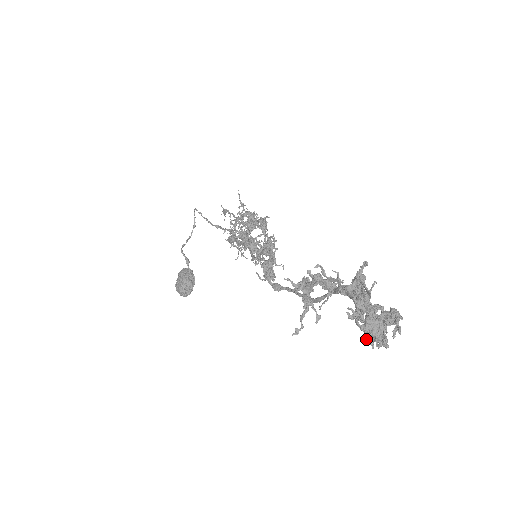
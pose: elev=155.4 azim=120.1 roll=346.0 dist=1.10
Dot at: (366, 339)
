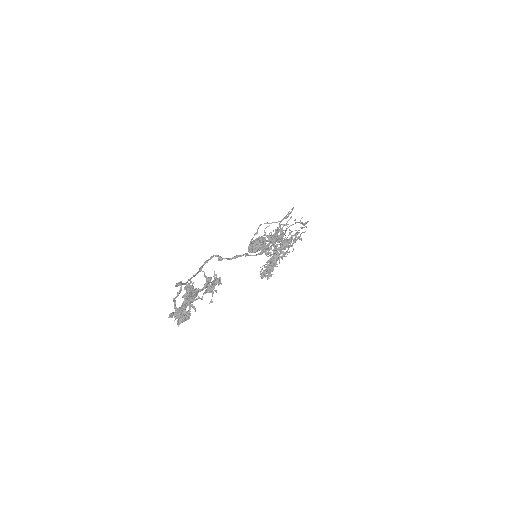
Dot at: (171, 313)
